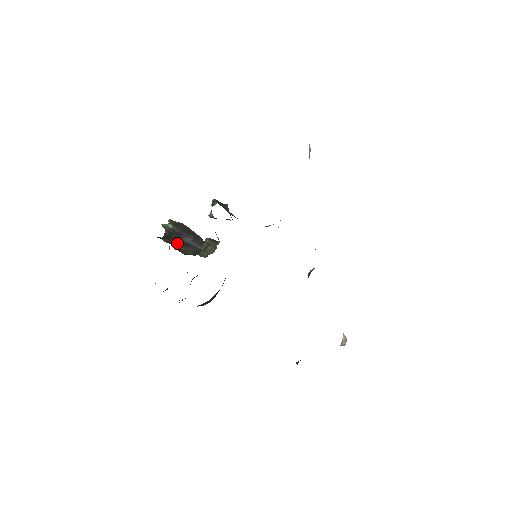
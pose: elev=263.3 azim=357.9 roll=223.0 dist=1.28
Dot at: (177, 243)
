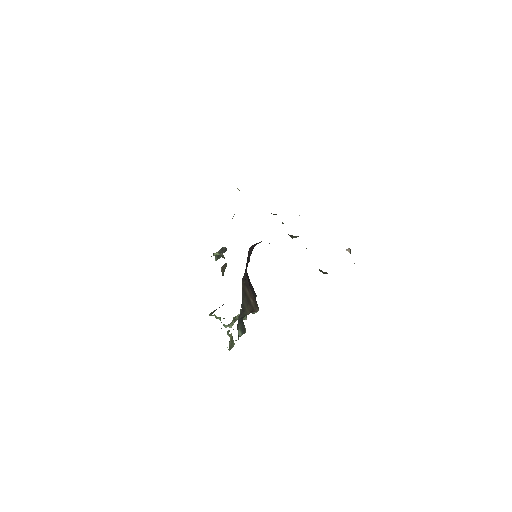
Dot at: occluded
